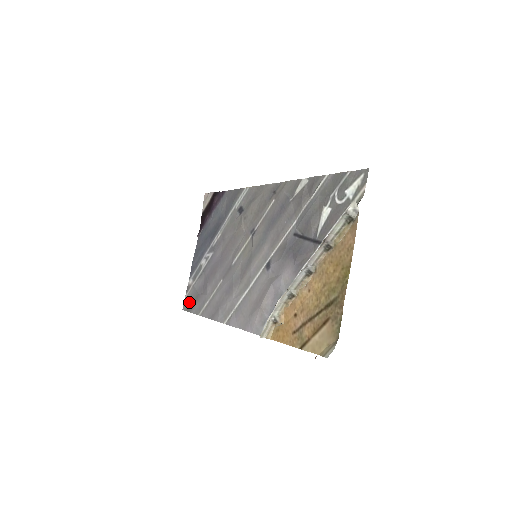
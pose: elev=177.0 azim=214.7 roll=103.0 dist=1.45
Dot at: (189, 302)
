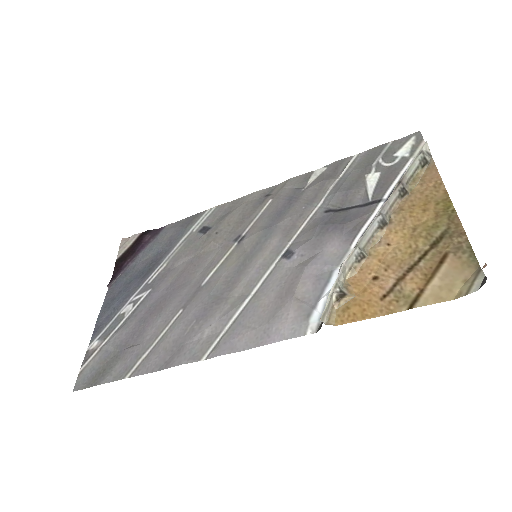
Dot at: (93, 372)
